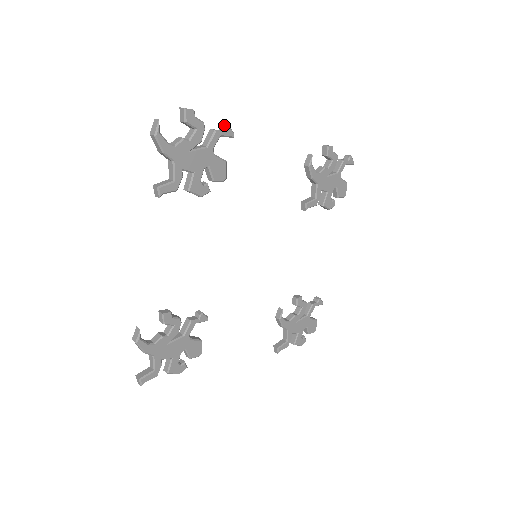
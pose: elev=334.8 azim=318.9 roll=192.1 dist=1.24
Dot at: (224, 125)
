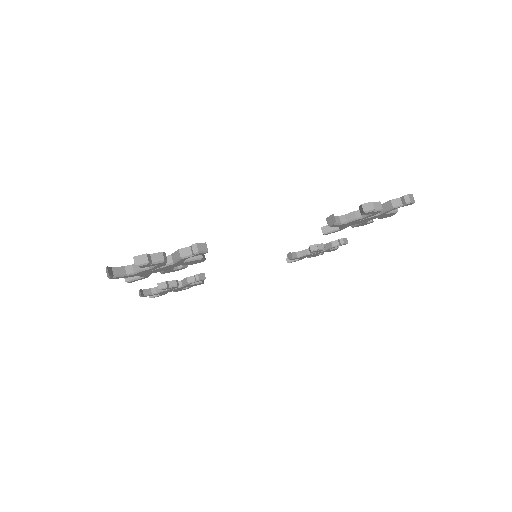
Dot at: (193, 251)
